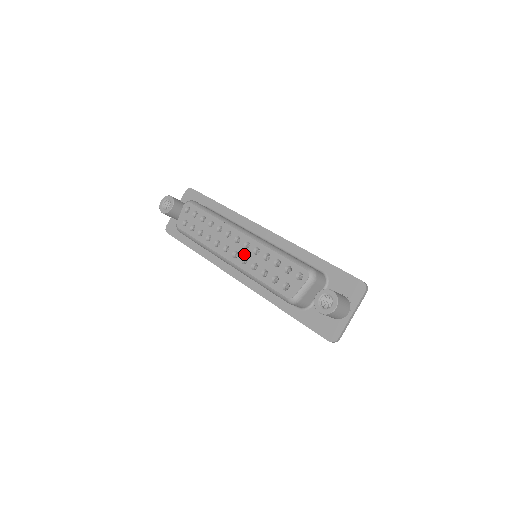
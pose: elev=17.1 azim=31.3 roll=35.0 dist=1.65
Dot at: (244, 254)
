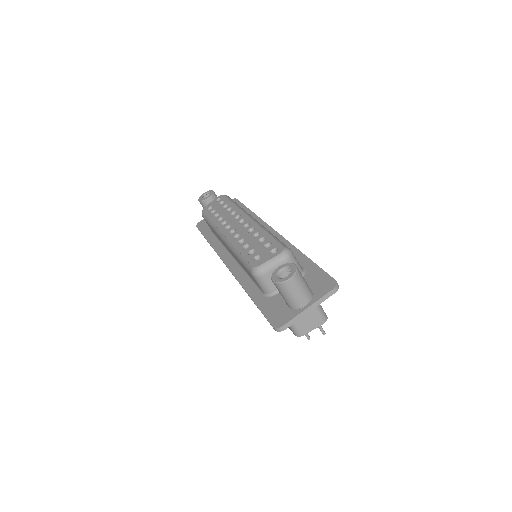
Dot at: (240, 231)
